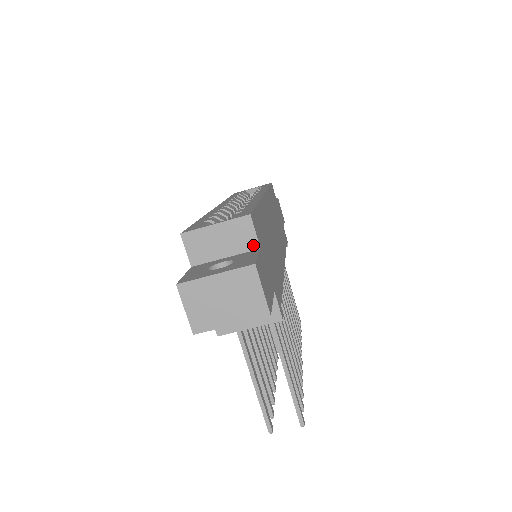
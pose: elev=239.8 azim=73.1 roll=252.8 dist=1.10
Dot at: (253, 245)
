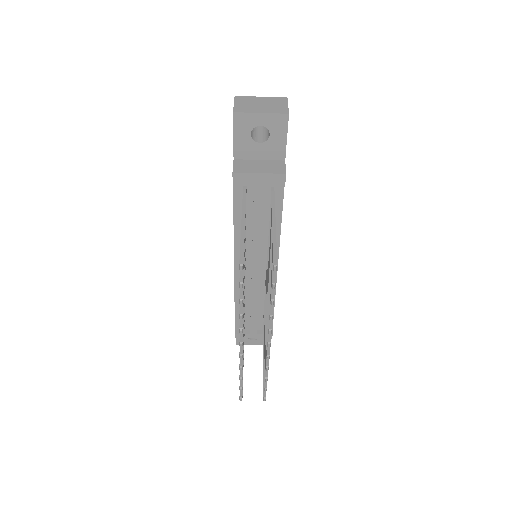
Dot at: occluded
